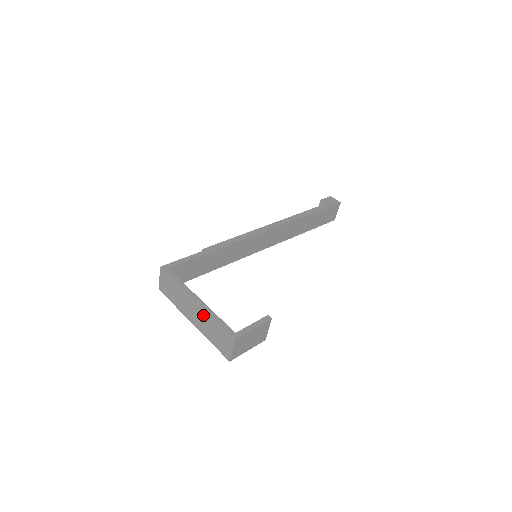
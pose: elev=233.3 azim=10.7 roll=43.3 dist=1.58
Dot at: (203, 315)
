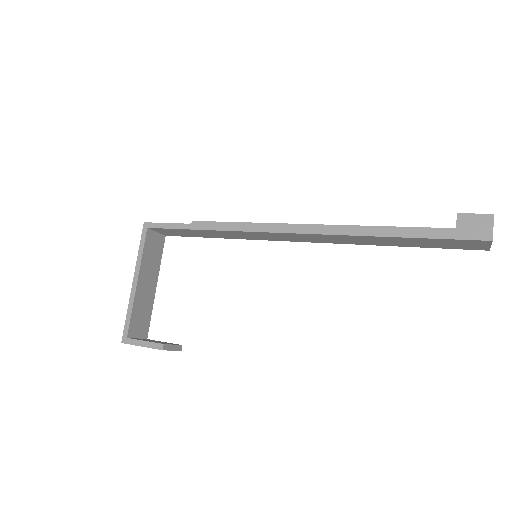
Dot at: occluded
